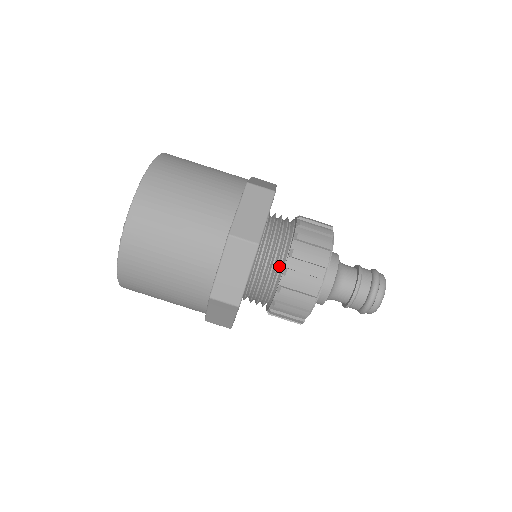
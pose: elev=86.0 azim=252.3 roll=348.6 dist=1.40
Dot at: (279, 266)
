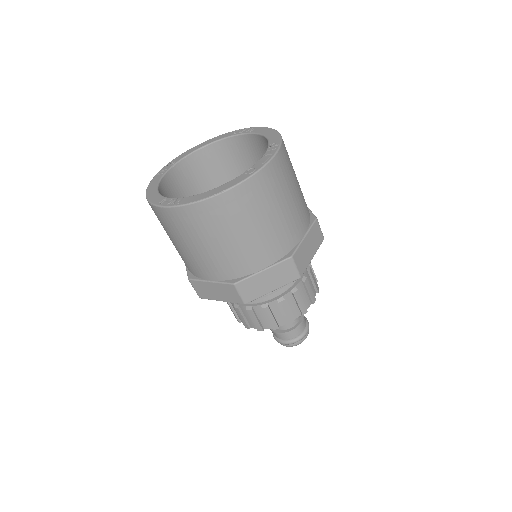
Dot at: occluded
